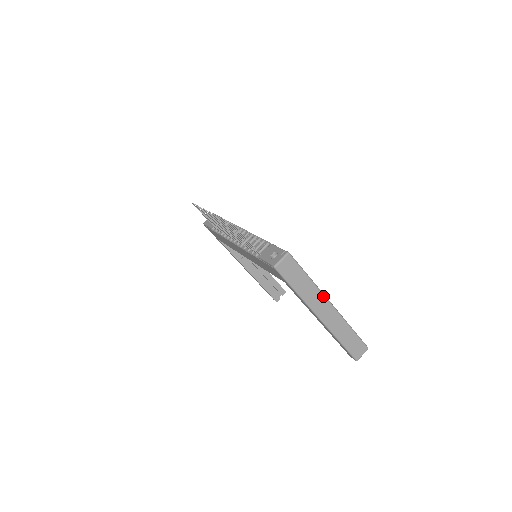
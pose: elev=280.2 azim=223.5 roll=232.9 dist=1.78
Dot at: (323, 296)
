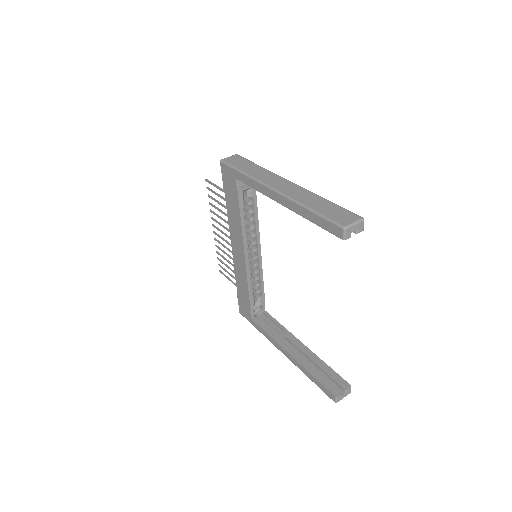
Dot at: (277, 176)
